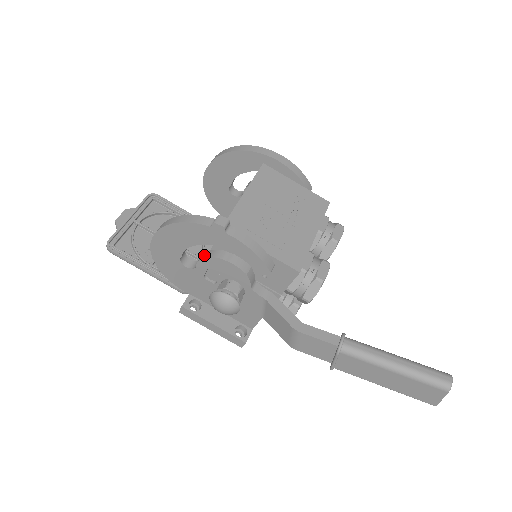
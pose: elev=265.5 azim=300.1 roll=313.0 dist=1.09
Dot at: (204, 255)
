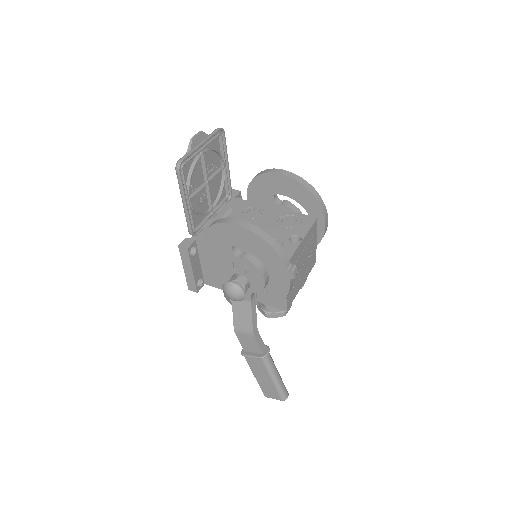
Dot at: (253, 260)
